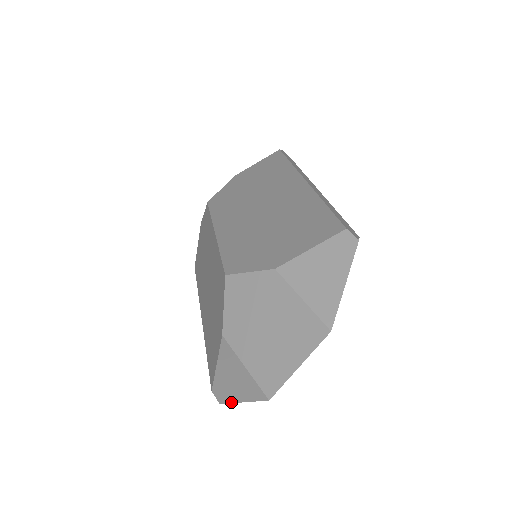
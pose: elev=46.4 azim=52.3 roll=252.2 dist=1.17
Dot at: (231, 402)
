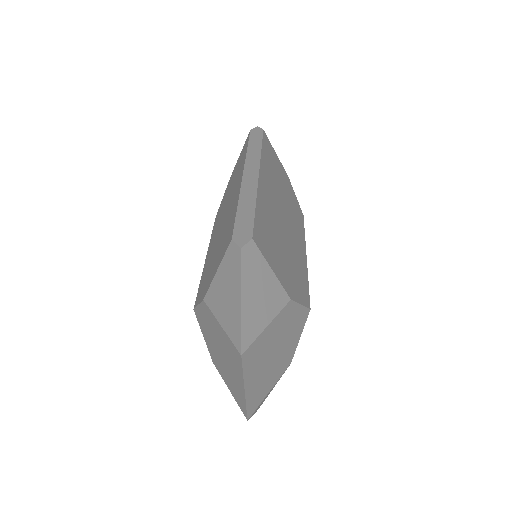
Dot at: occluded
